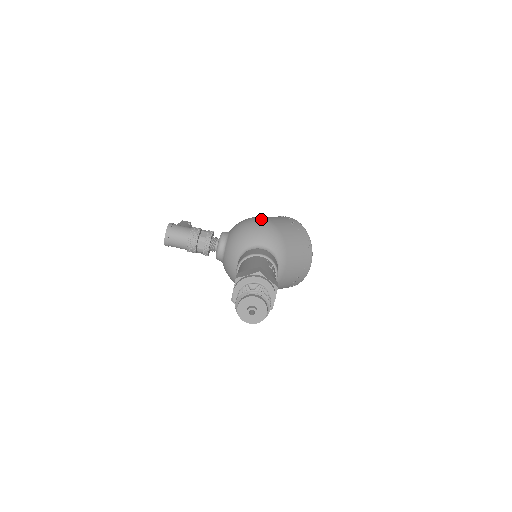
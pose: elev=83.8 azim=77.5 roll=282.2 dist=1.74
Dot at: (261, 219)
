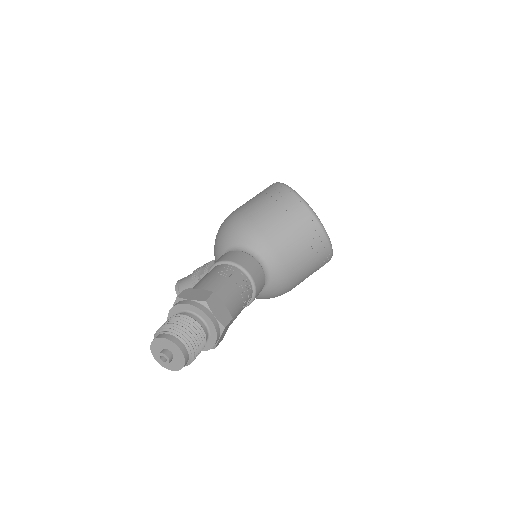
Dot at: (227, 217)
